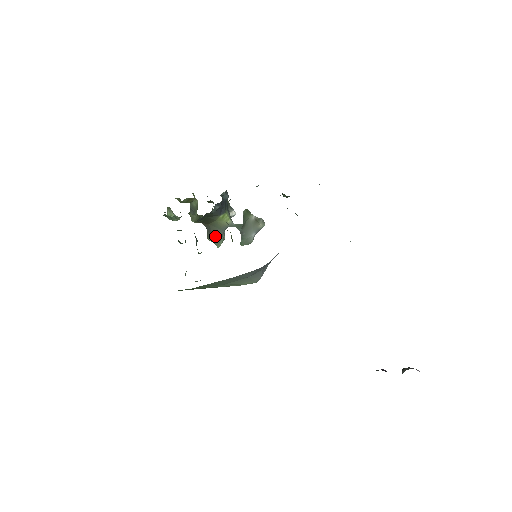
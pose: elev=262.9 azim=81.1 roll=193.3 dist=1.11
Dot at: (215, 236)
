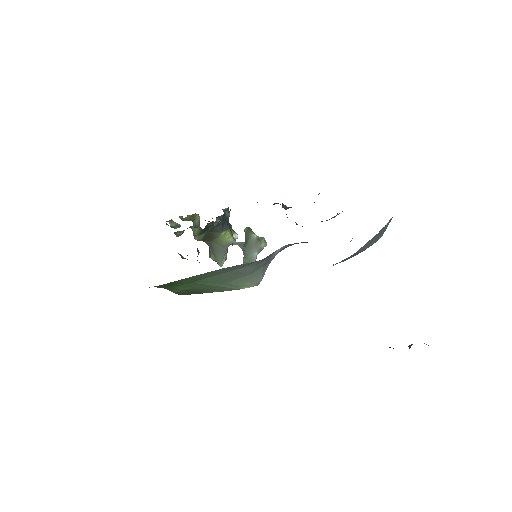
Dot at: (217, 254)
